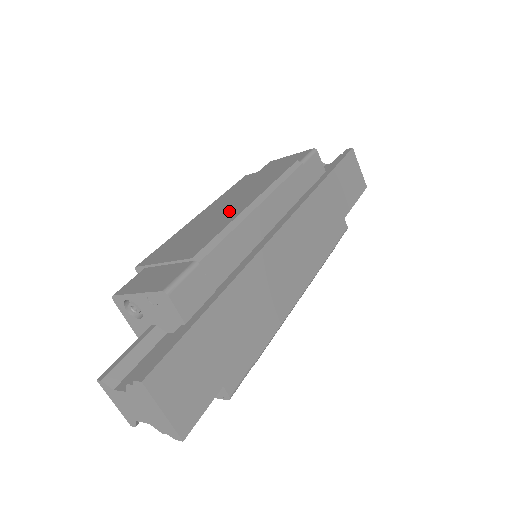
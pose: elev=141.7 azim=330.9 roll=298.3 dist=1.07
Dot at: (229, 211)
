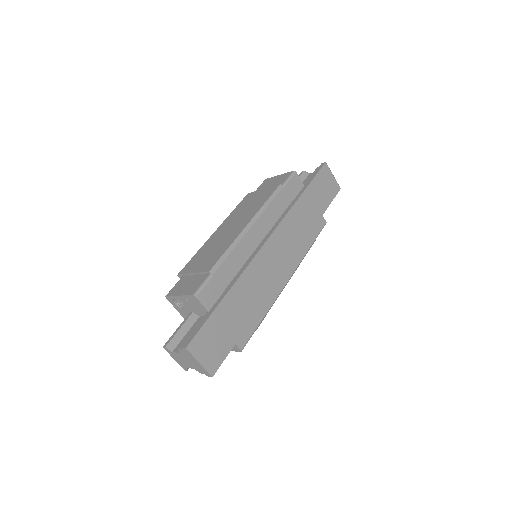
Dot at: (233, 231)
